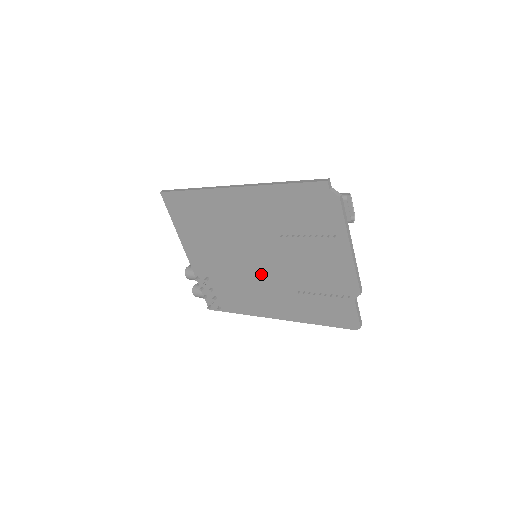
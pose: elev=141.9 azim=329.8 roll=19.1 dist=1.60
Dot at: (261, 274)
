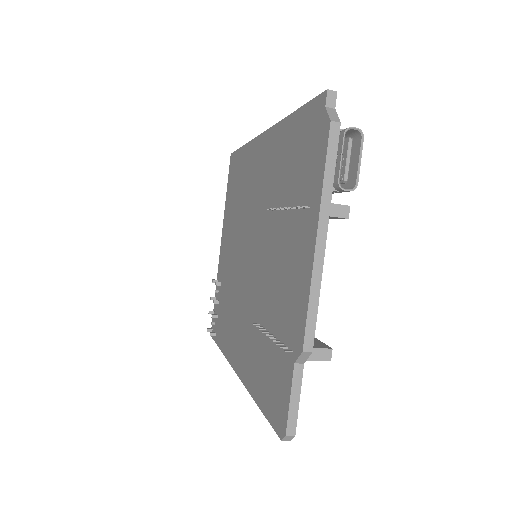
Dot at: (246, 283)
